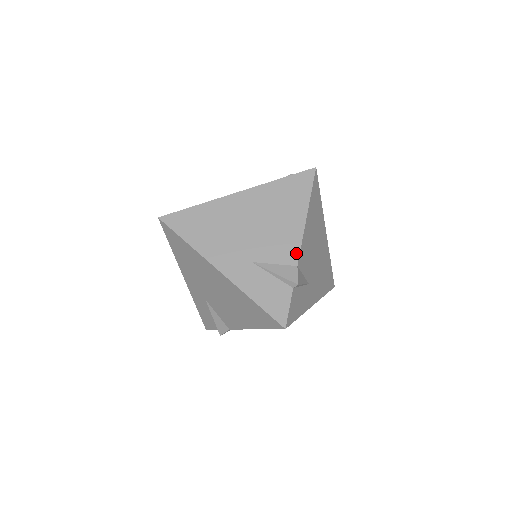
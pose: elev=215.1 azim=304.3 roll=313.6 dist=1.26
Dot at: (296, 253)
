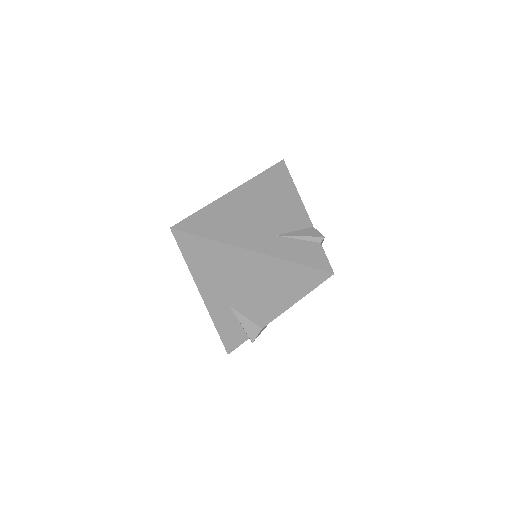
Dot at: (267, 321)
